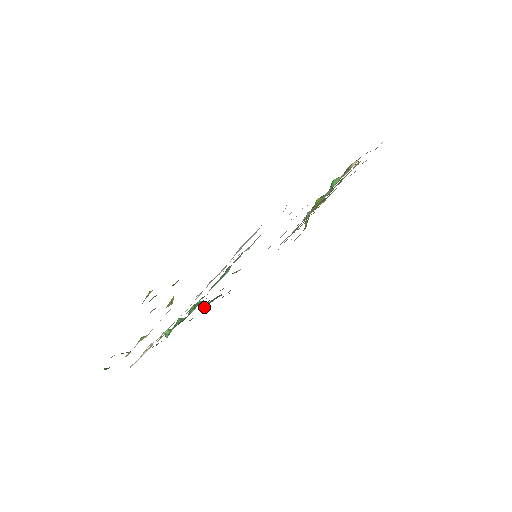
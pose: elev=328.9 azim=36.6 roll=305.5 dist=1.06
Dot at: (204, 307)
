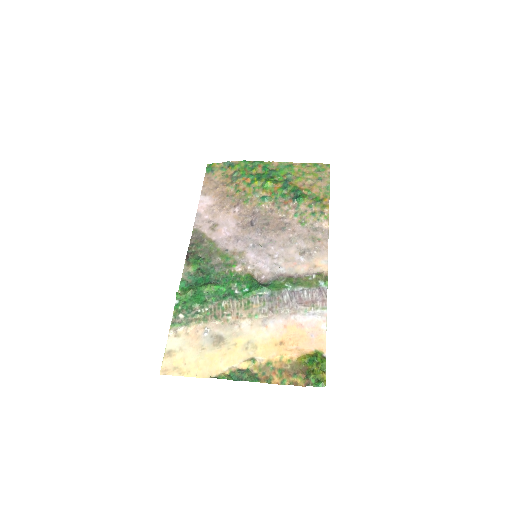
Dot at: (195, 269)
